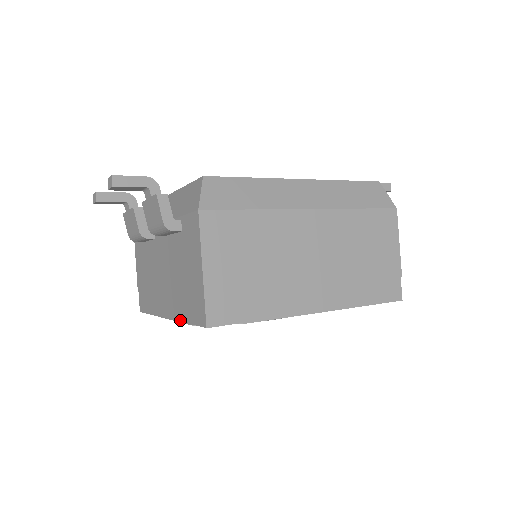
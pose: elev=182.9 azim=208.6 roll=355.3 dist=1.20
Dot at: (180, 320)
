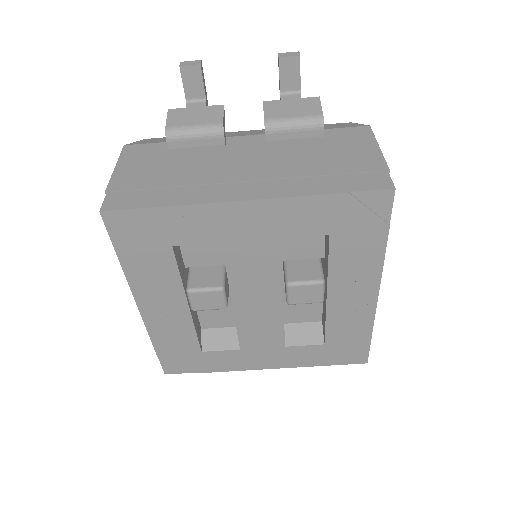
Dot at: (306, 194)
